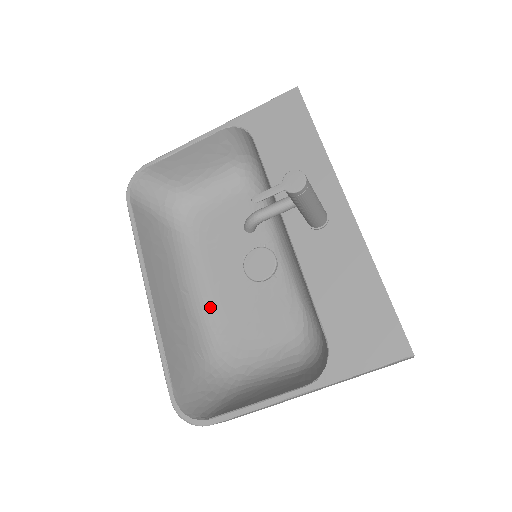
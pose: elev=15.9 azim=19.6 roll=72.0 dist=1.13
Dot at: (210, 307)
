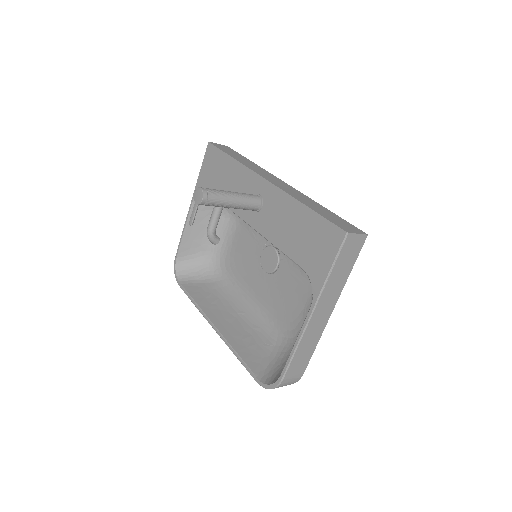
Dot at: (262, 311)
